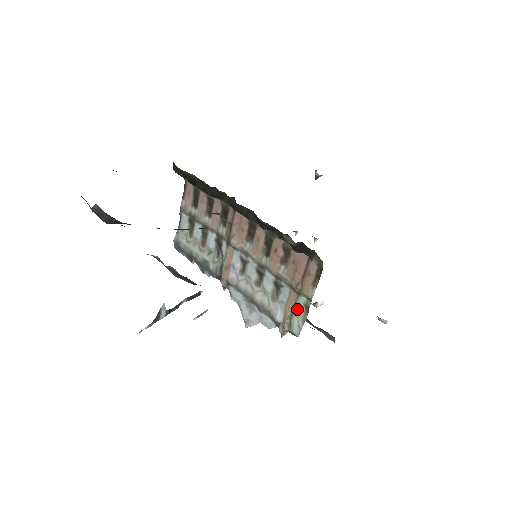
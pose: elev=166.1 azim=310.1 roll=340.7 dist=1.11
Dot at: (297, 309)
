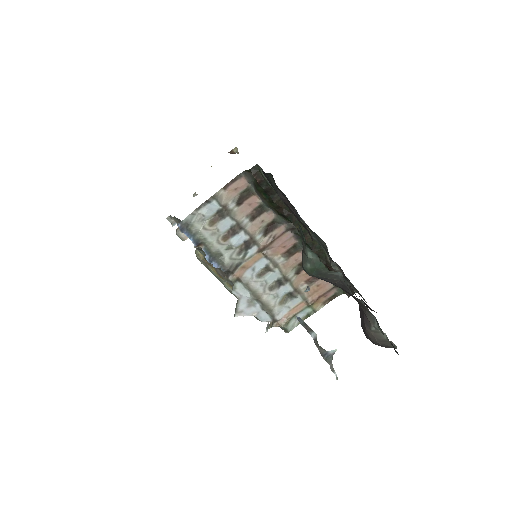
Dot at: (299, 314)
